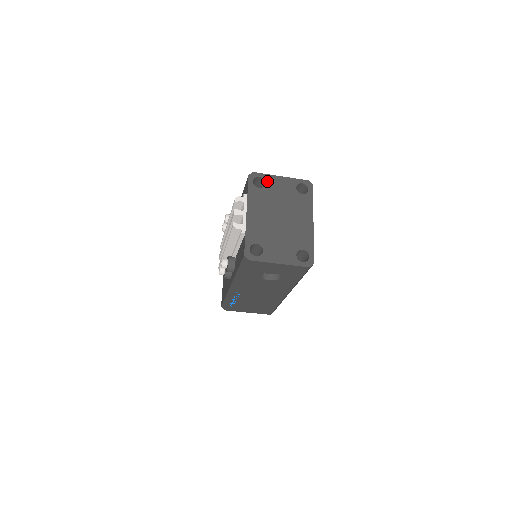
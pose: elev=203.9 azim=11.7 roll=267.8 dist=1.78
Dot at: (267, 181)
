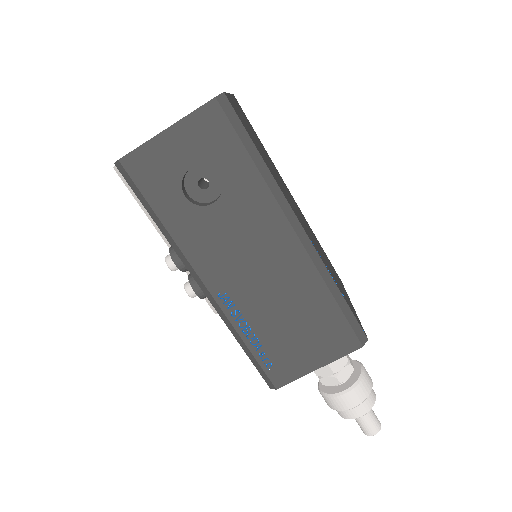
Dot at: occluded
